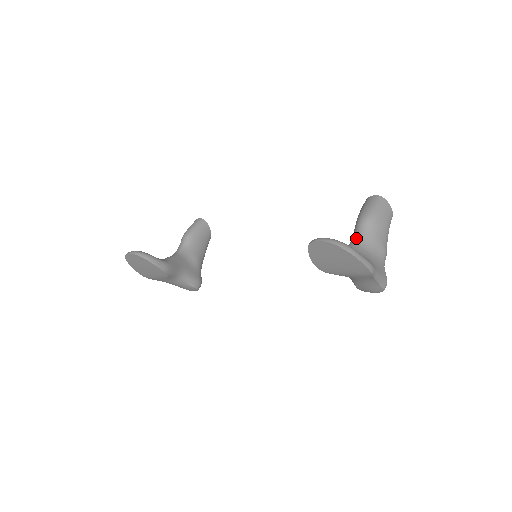
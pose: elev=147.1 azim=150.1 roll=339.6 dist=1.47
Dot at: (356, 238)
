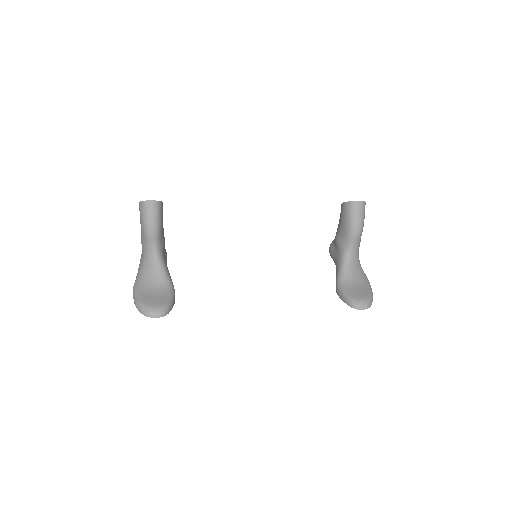
Dot at: (351, 251)
